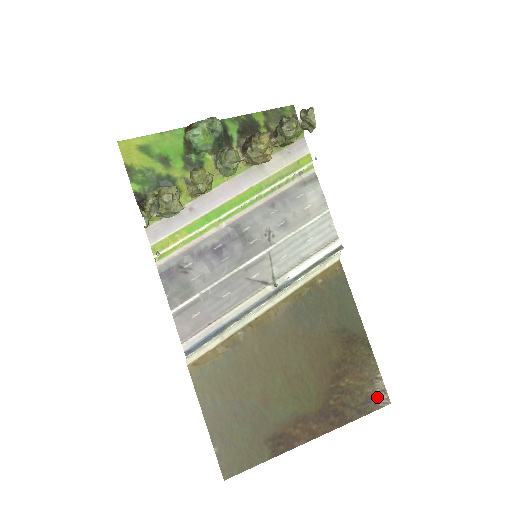
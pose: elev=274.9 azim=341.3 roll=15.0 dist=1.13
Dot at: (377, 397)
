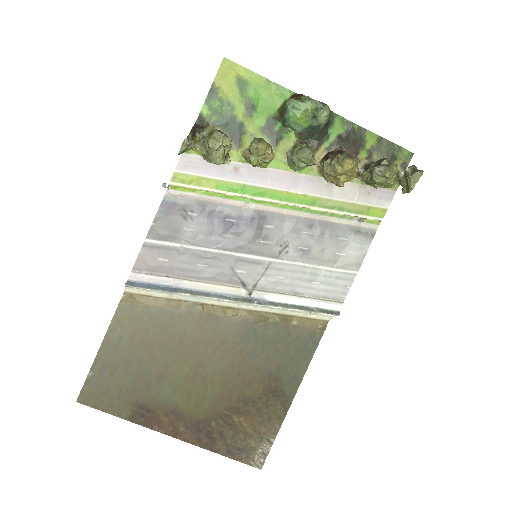
Dot at: (254, 454)
